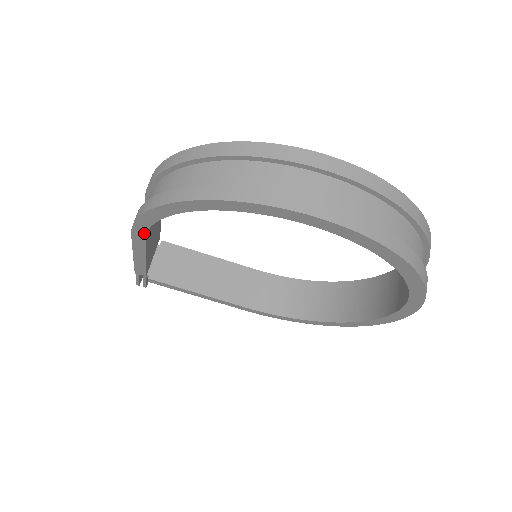
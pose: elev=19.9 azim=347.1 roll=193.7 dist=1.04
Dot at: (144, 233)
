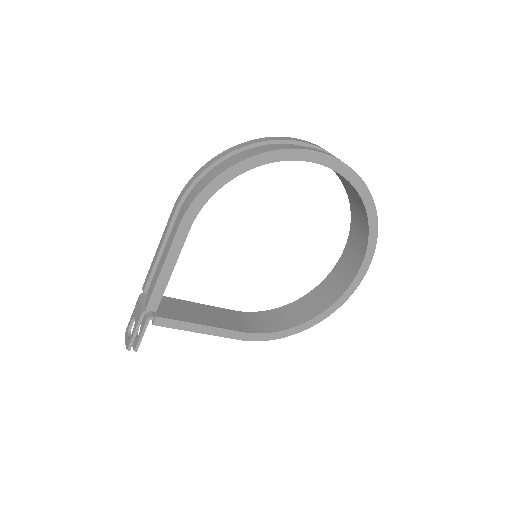
Dot at: (193, 219)
